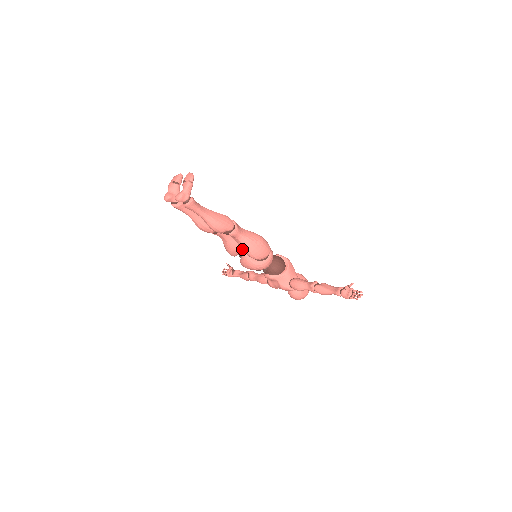
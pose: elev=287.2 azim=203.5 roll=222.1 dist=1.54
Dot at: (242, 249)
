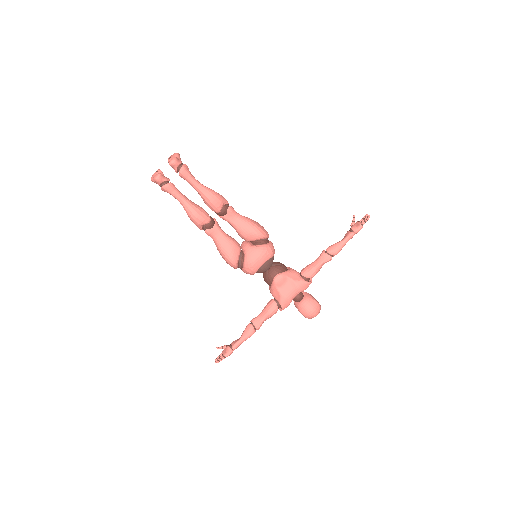
Dot at: (244, 230)
